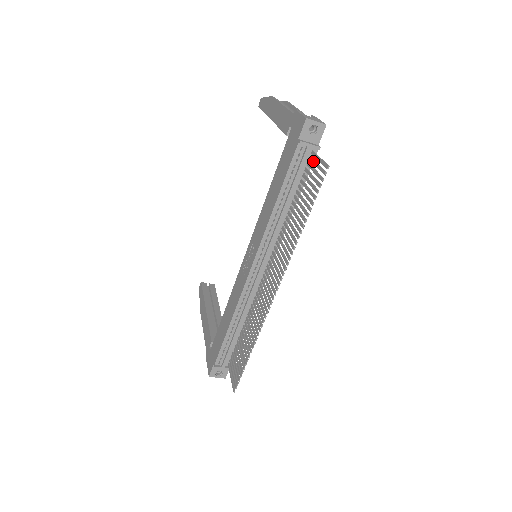
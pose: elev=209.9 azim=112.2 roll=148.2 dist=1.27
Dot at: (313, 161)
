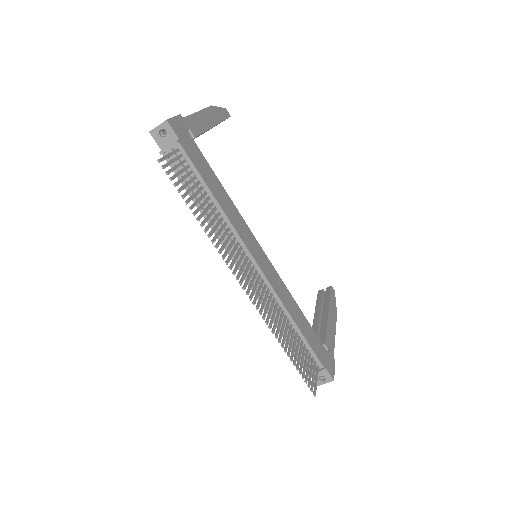
Dot at: (175, 158)
